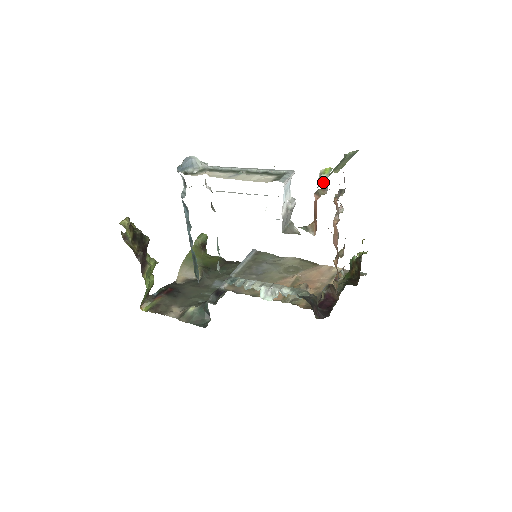
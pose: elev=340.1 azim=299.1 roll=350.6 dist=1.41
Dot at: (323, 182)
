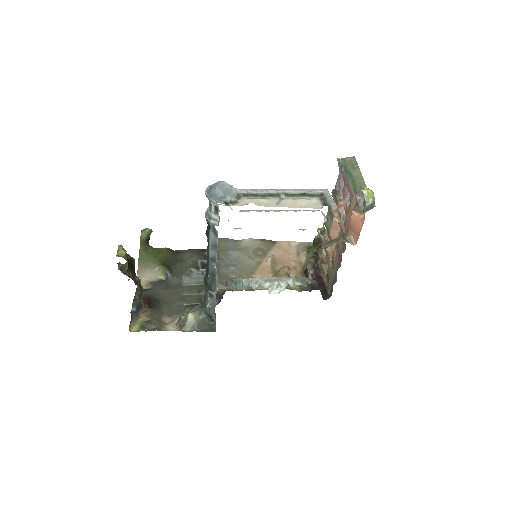
Dot at: (370, 204)
